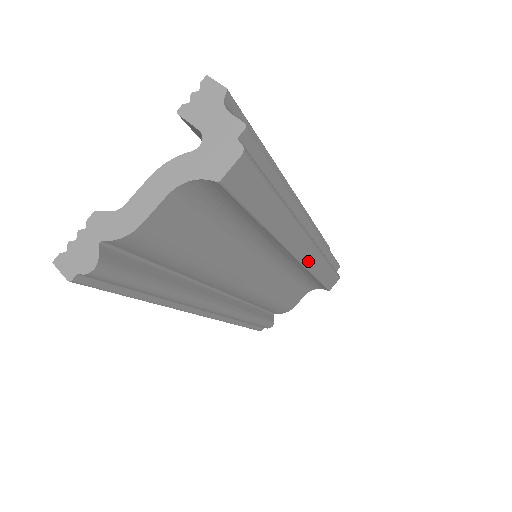
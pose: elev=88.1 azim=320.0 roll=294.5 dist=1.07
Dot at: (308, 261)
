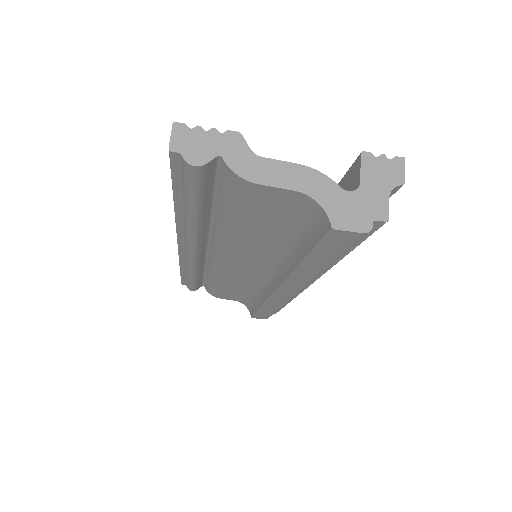
Dot at: (276, 298)
